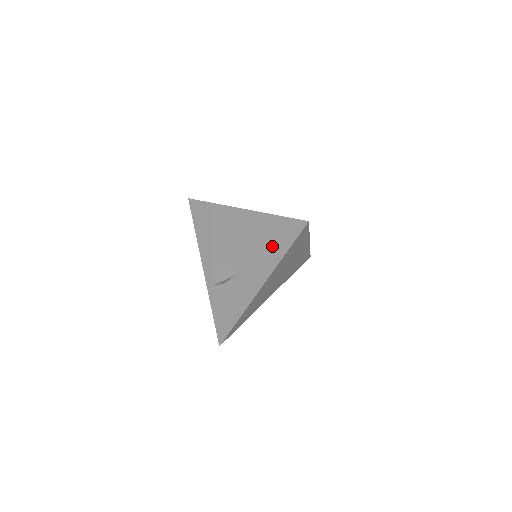
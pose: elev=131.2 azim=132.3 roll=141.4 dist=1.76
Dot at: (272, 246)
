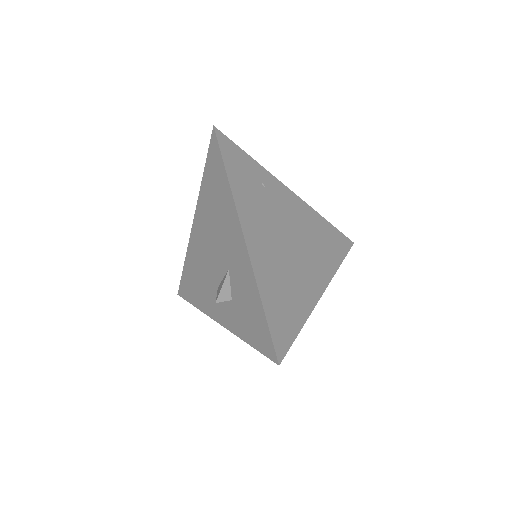
Dot at: (219, 193)
